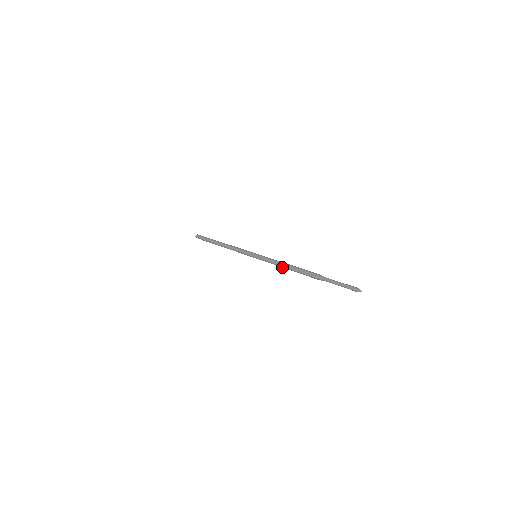
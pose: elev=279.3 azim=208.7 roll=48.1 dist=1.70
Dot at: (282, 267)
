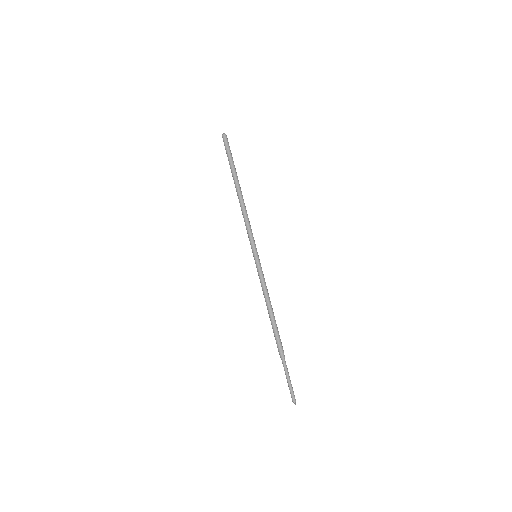
Dot at: (266, 302)
